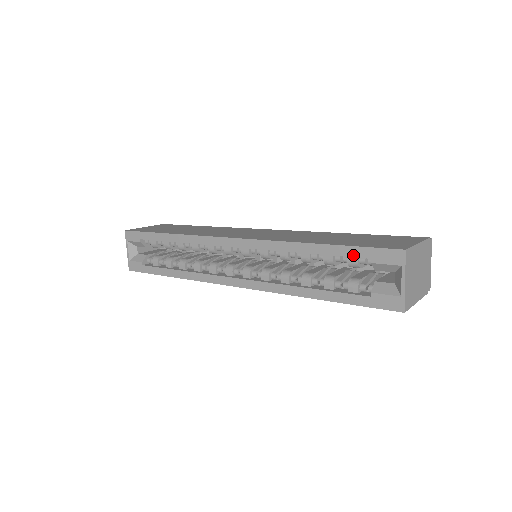
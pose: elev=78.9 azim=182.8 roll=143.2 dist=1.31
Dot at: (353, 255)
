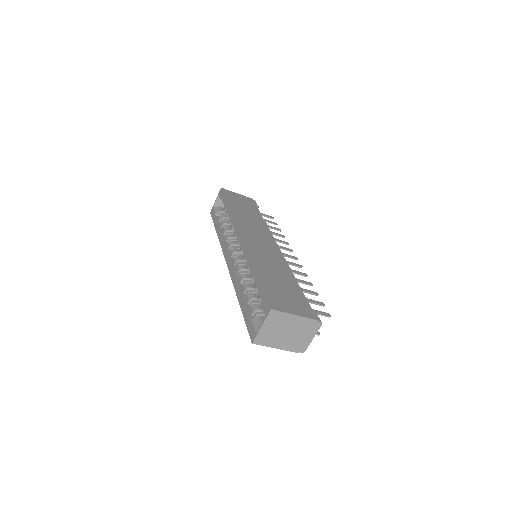
Dot at: (259, 291)
